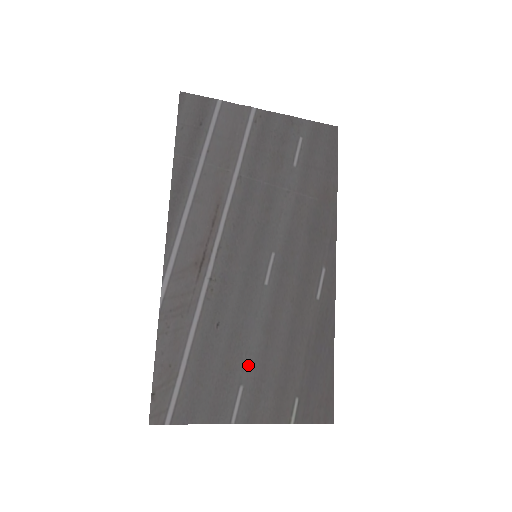
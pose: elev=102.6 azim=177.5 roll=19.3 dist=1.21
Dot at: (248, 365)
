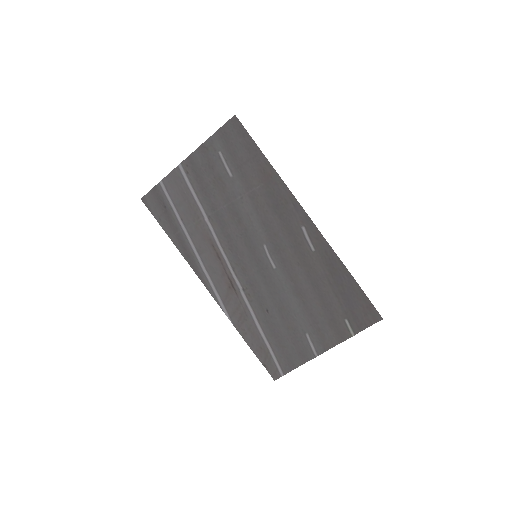
Dot at: (301, 320)
